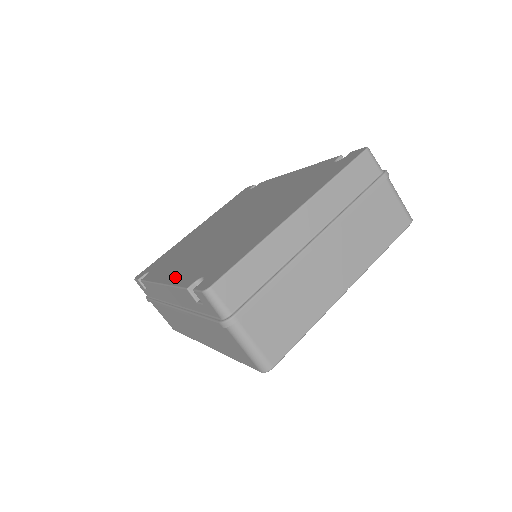
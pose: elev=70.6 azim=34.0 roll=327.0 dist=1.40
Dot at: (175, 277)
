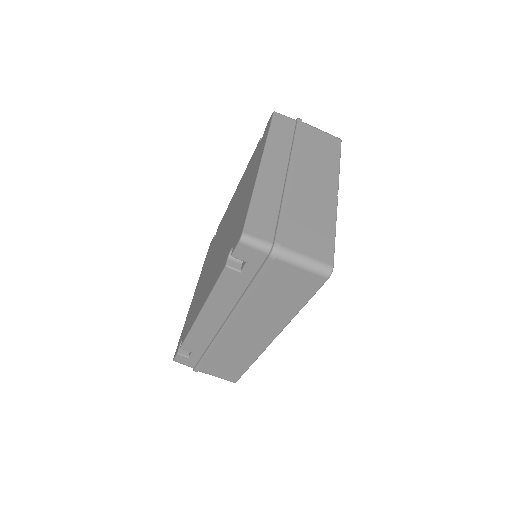
Dot at: (208, 291)
